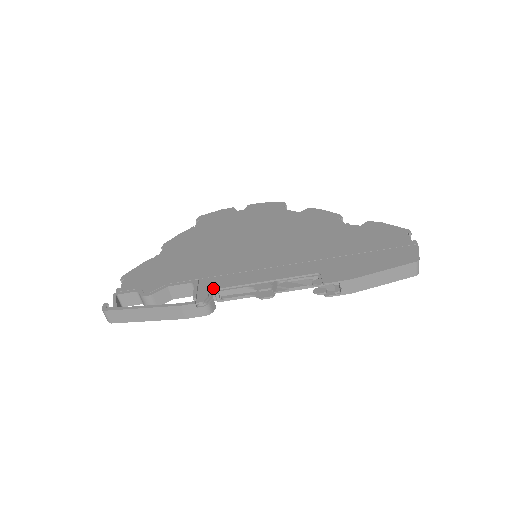
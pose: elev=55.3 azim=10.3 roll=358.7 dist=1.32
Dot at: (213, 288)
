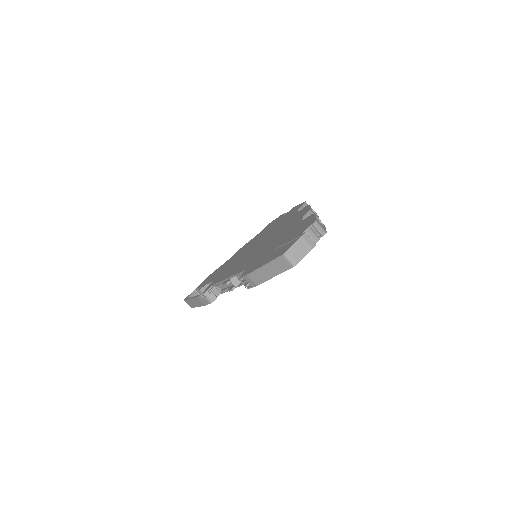
Dot at: (213, 284)
